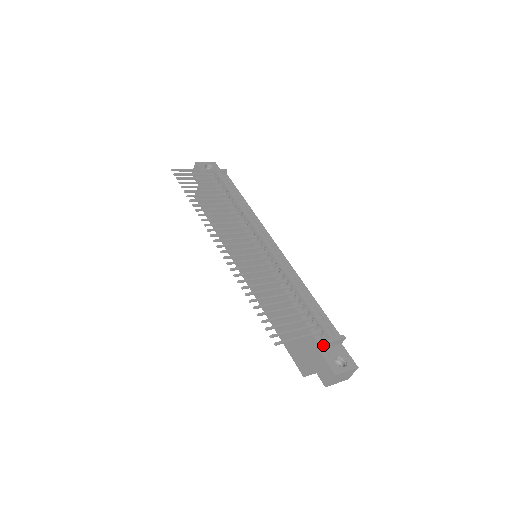
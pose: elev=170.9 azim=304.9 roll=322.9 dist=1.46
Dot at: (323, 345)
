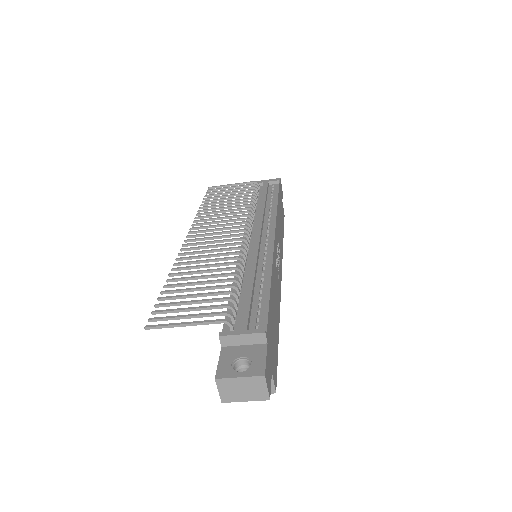
Dot at: (222, 338)
